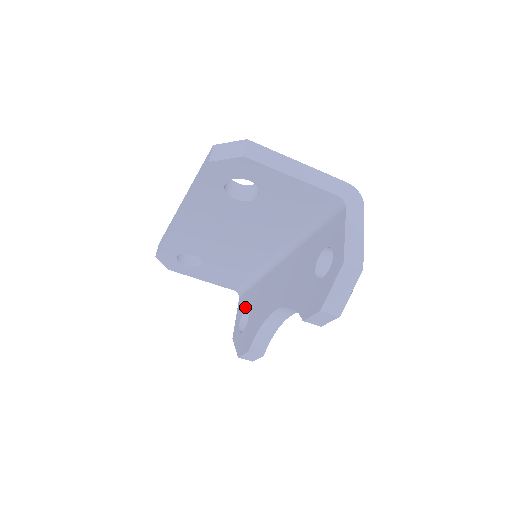
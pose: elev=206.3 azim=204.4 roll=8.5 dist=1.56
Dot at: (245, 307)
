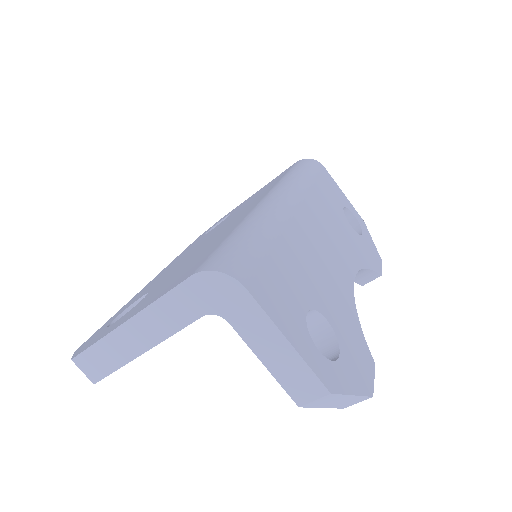
Dot at: occluded
